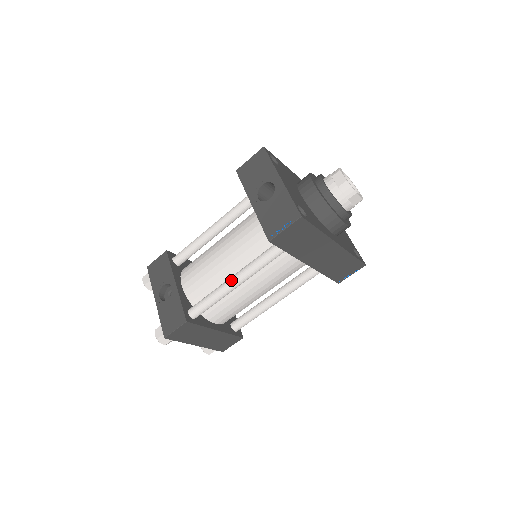
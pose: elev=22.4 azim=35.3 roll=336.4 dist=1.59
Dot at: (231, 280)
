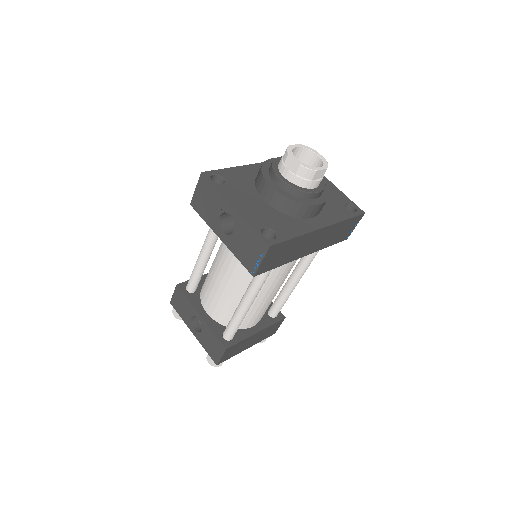
Dot at: (243, 303)
